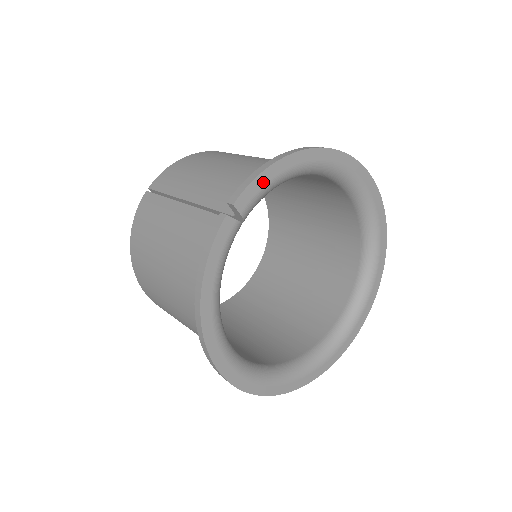
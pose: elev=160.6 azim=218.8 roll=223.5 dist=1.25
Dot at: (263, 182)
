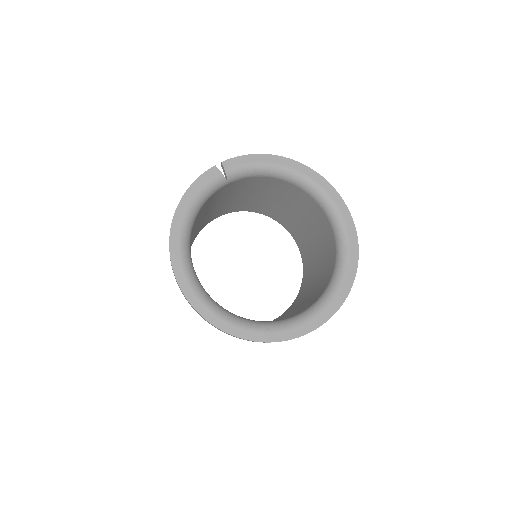
Dot at: (247, 160)
